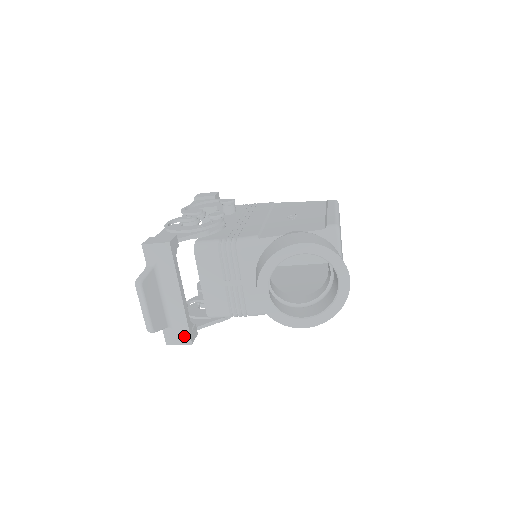
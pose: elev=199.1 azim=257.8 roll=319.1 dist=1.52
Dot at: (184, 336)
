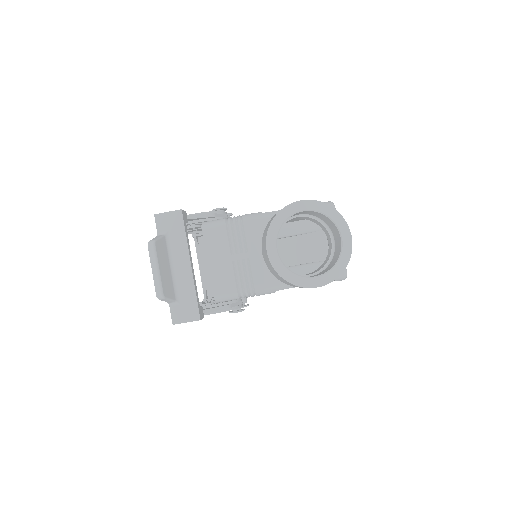
Dot at: (192, 311)
